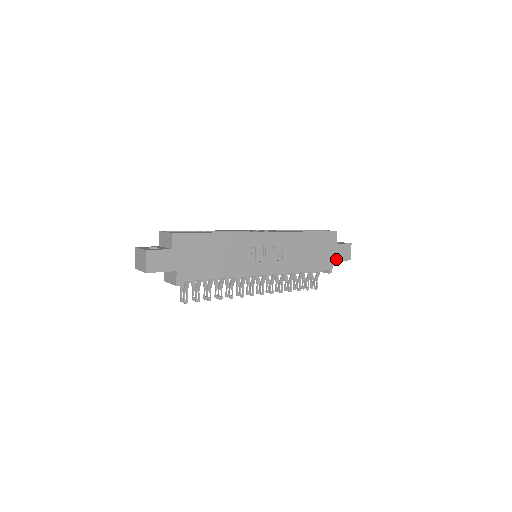
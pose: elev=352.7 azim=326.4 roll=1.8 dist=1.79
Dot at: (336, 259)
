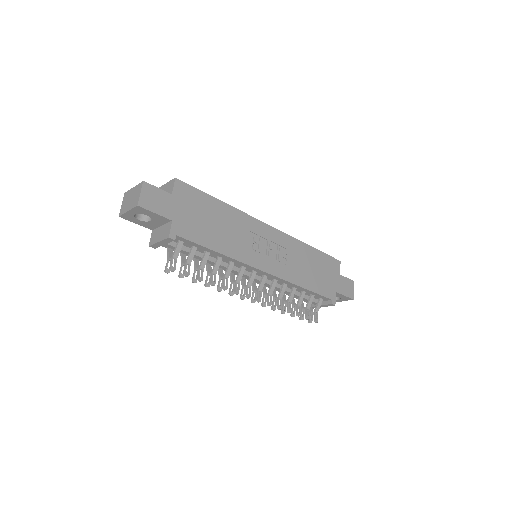
Dot at: (339, 291)
